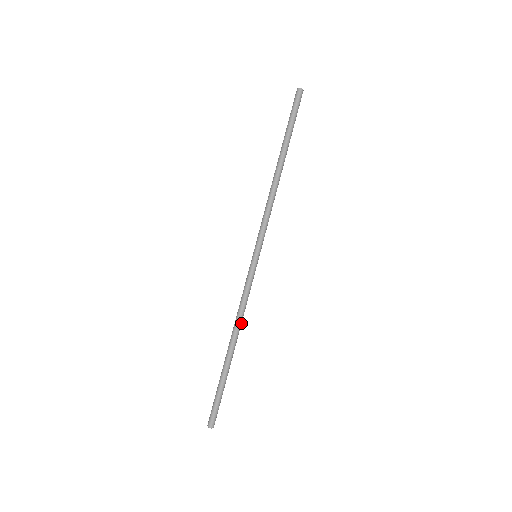
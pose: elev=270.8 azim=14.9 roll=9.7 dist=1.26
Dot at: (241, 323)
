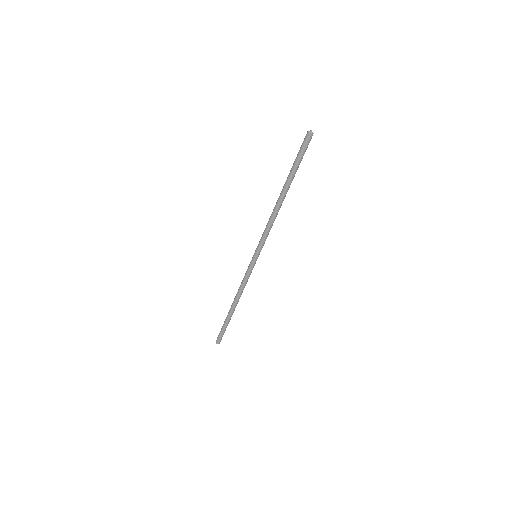
Dot at: occluded
